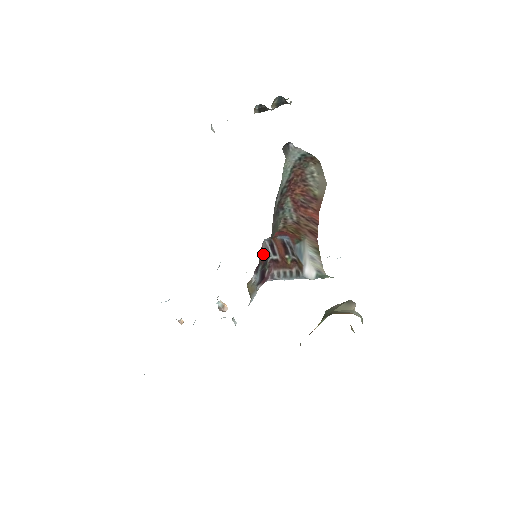
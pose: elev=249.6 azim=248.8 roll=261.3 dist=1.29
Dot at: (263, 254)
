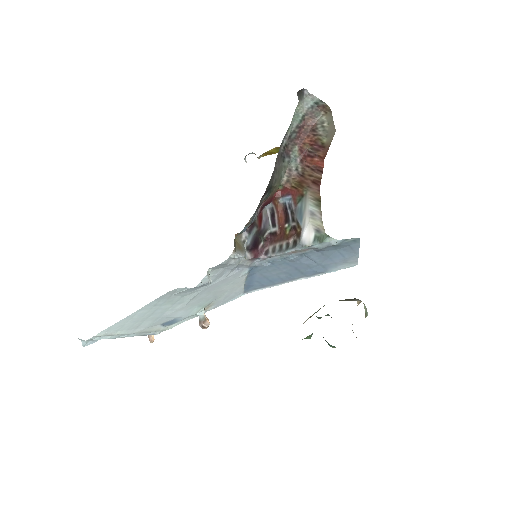
Dot at: (261, 220)
